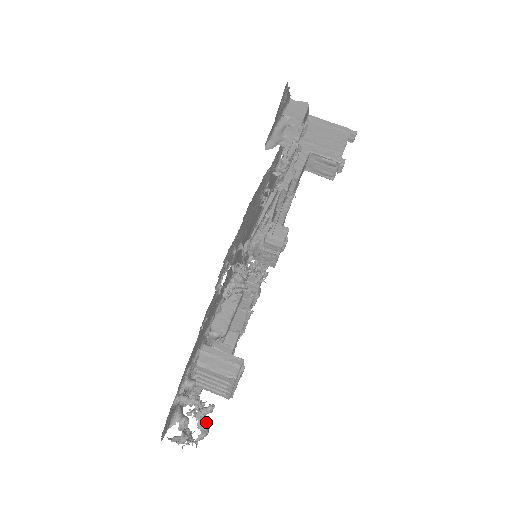
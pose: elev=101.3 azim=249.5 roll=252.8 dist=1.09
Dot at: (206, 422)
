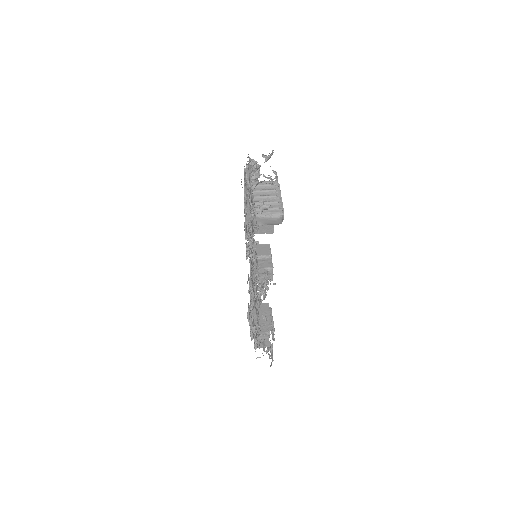
Dot at: occluded
